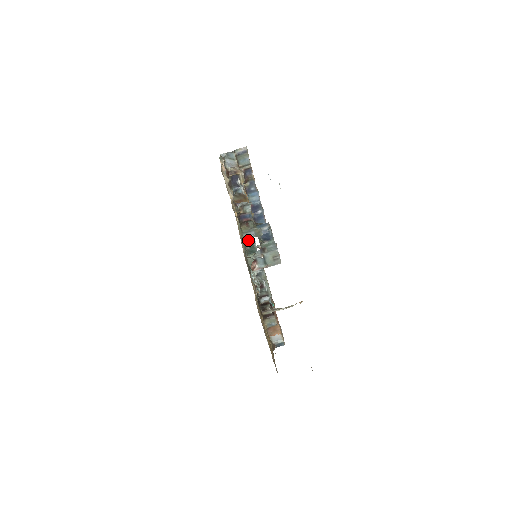
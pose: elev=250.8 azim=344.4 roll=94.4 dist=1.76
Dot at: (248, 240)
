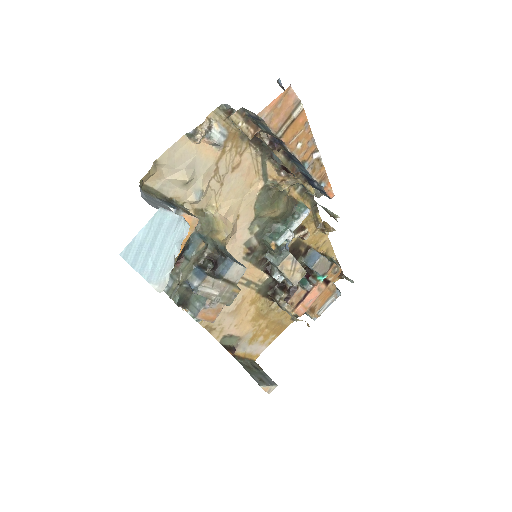
Dot at: (286, 212)
